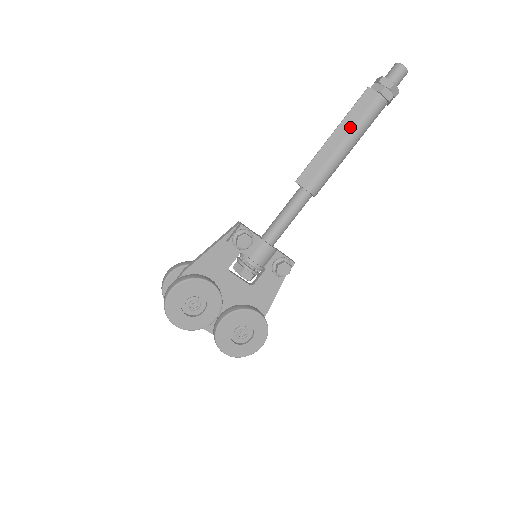
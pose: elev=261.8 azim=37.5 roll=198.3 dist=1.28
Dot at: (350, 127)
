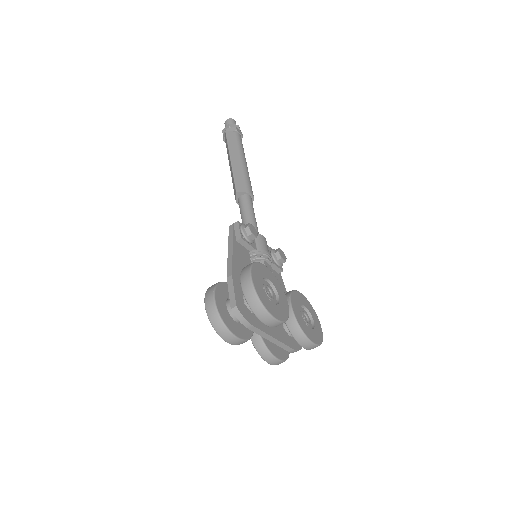
Dot at: (238, 151)
